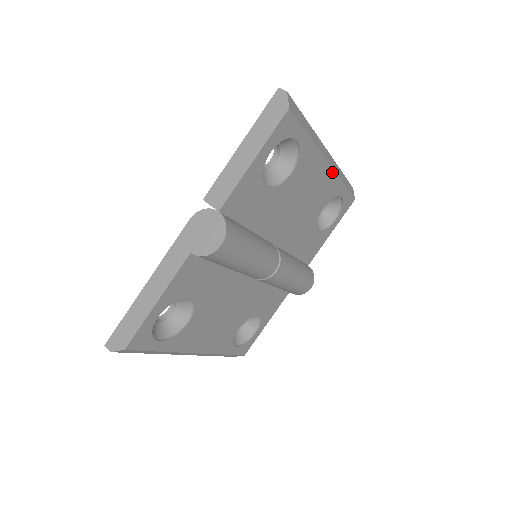
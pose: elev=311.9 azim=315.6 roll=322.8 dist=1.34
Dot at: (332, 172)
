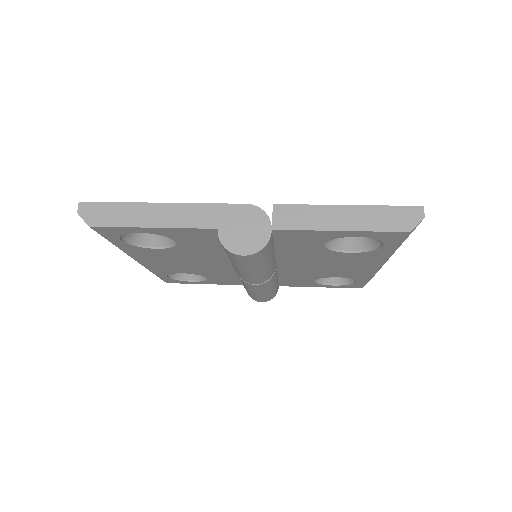
Dot at: (374, 271)
